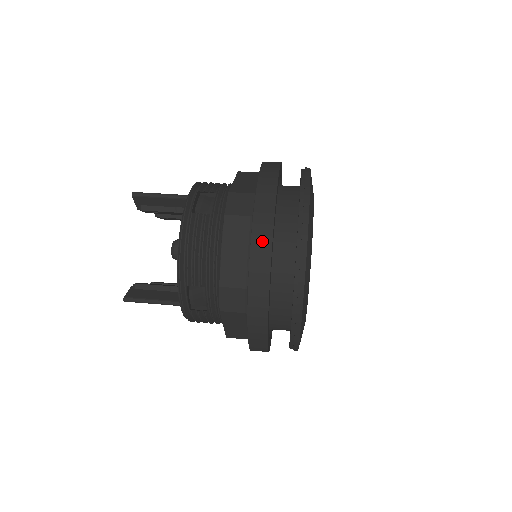
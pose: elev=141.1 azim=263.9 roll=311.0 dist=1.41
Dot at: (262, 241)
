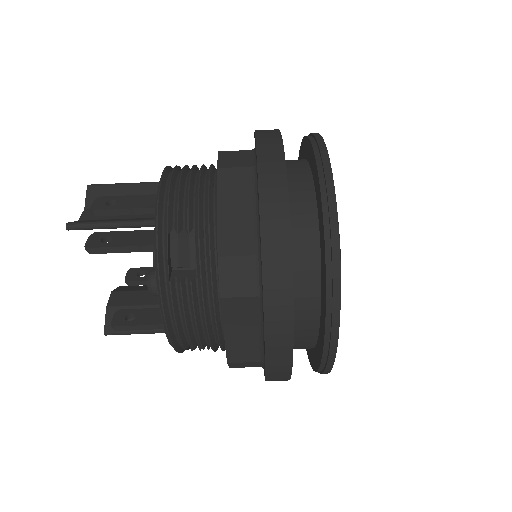
Dot at: (280, 340)
